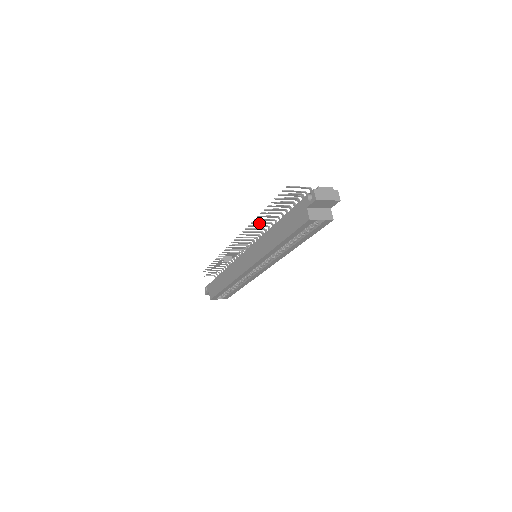
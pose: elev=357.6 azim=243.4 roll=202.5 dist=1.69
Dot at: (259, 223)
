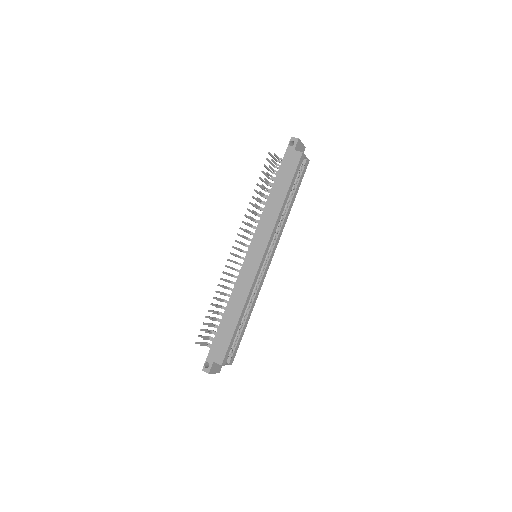
Dot at: (255, 205)
